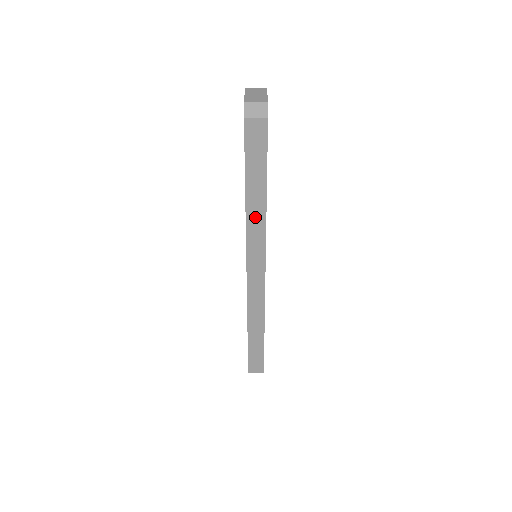
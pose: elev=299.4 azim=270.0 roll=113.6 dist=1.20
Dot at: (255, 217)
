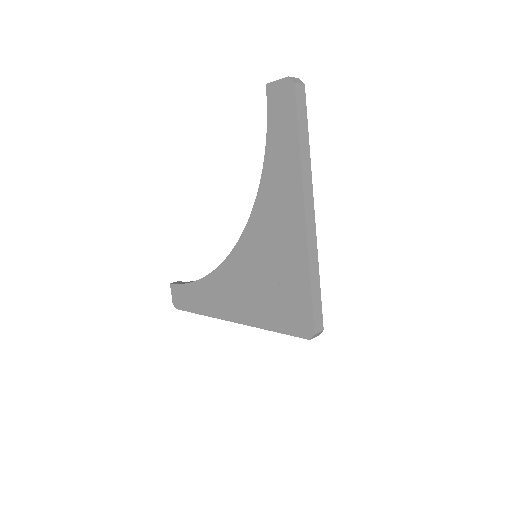
Dot at: (305, 161)
